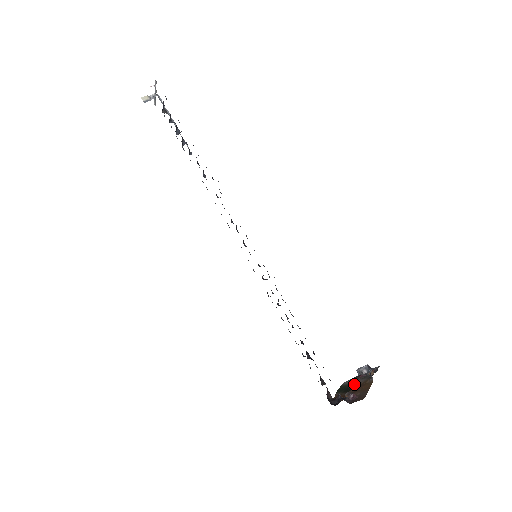
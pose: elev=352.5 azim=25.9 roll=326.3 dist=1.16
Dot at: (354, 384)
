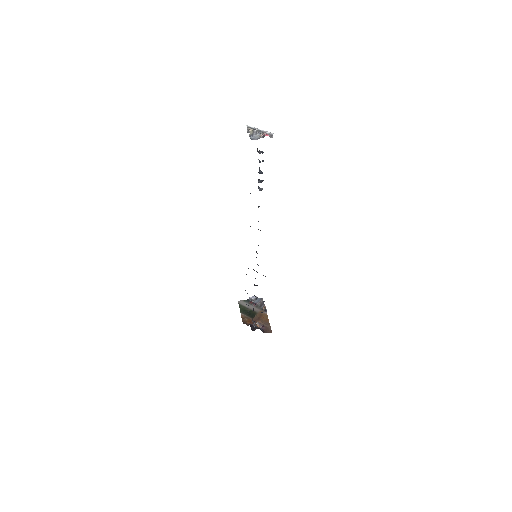
Dot at: (253, 311)
